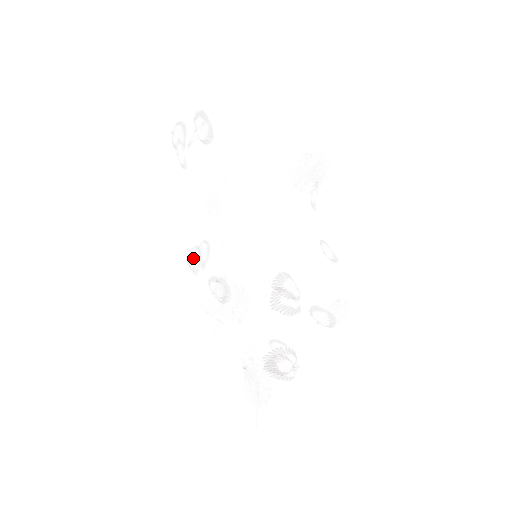
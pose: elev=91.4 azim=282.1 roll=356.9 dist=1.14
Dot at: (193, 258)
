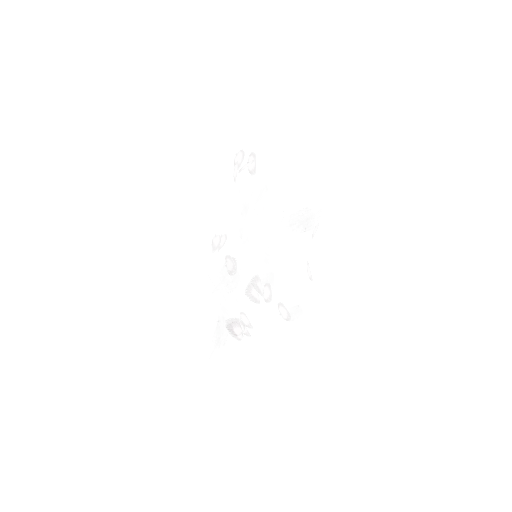
Dot at: (216, 241)
